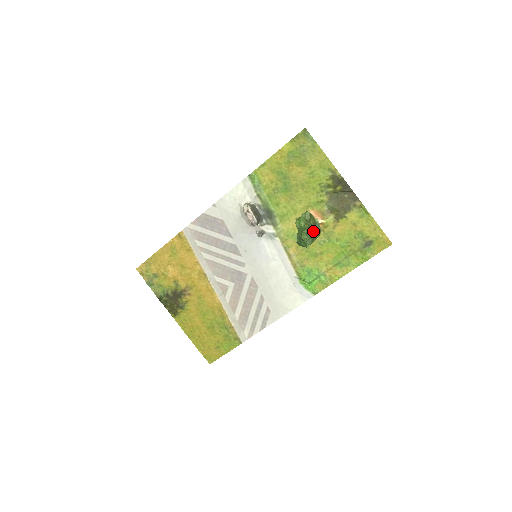
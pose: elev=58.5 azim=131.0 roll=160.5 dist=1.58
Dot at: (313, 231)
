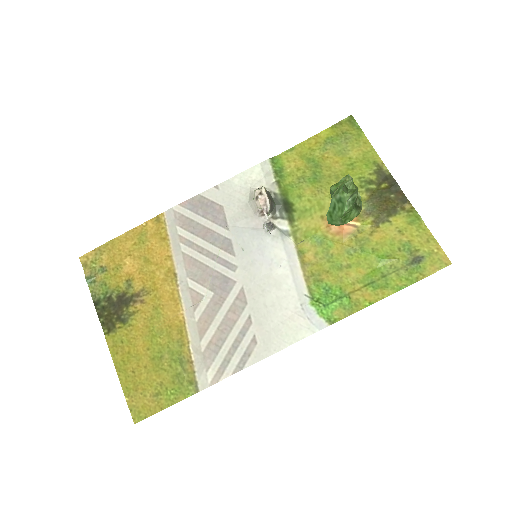
Dot at: (357, 189)
